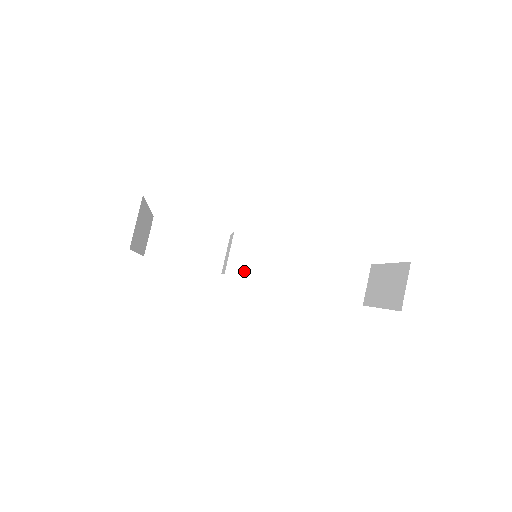
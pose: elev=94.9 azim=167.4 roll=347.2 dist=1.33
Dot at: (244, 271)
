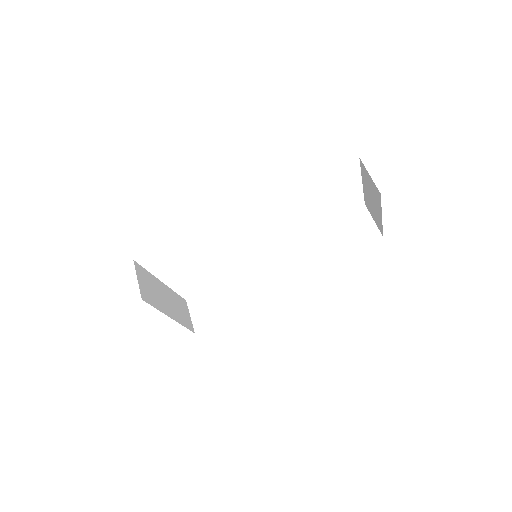
Dot at: (265, 281)
